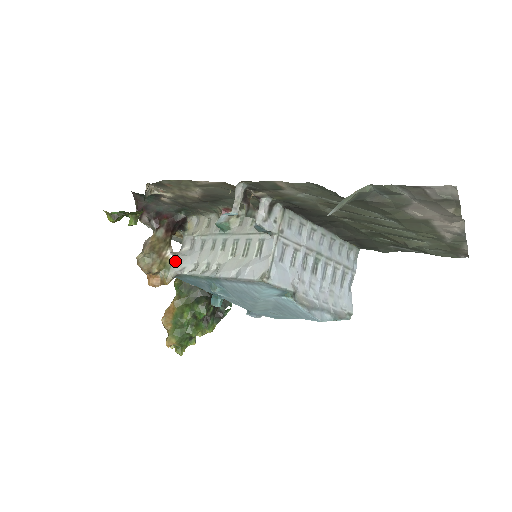
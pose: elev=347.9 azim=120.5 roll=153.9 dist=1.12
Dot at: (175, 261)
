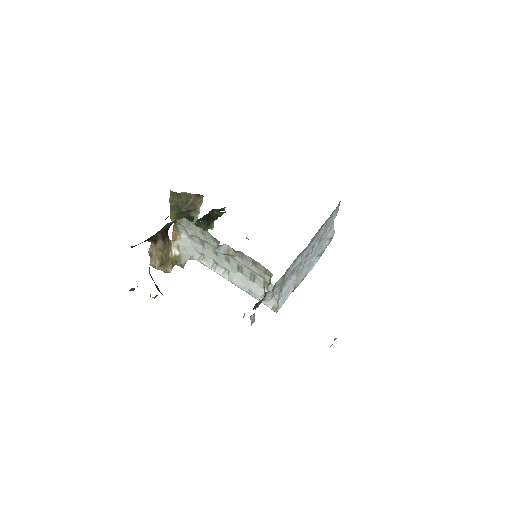
Dot at: (182, 254)
